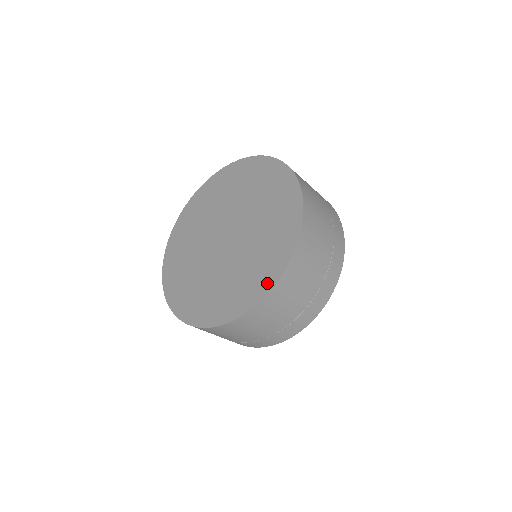
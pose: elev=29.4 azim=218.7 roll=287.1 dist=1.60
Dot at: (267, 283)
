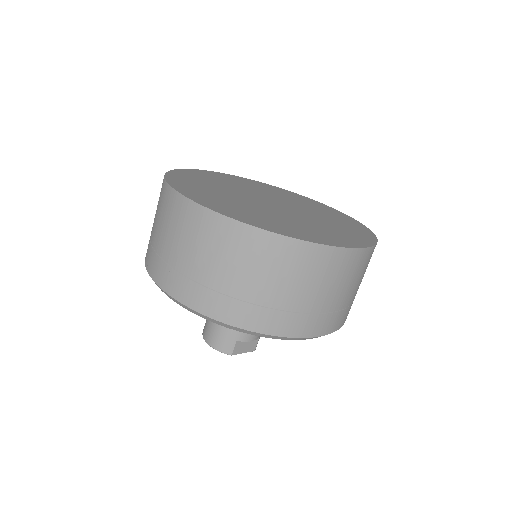
Dot at: (365, 241)
